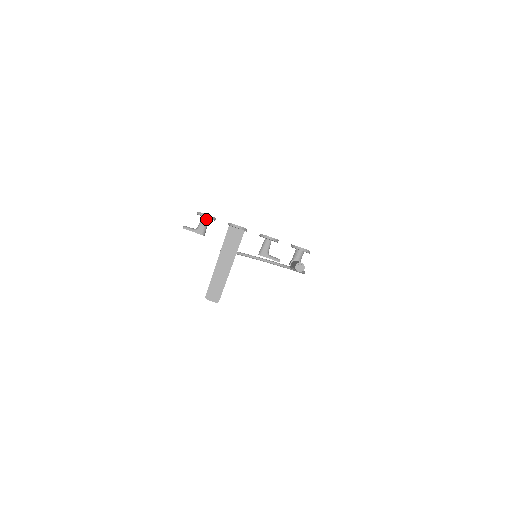
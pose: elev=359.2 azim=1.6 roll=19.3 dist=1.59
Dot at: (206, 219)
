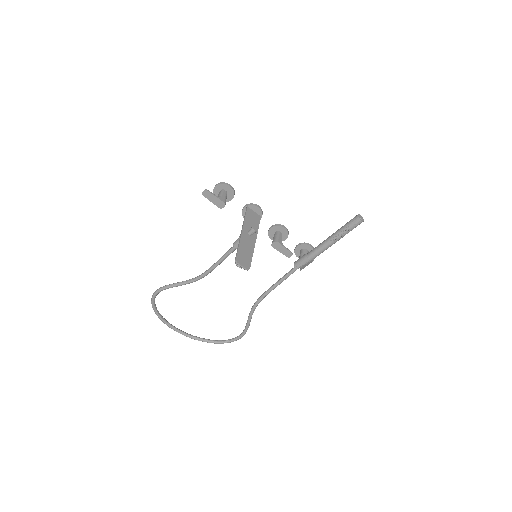
Dot at: (226, 193)
